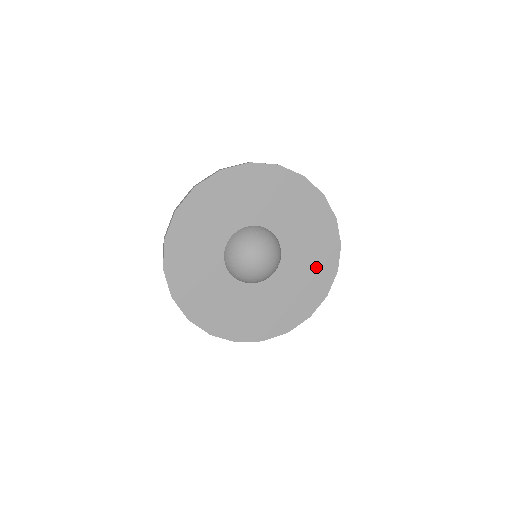
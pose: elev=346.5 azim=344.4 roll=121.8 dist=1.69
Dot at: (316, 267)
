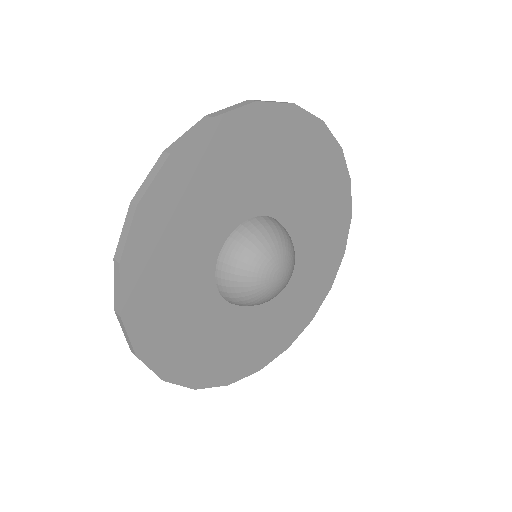
Dot at: (319, 177)
